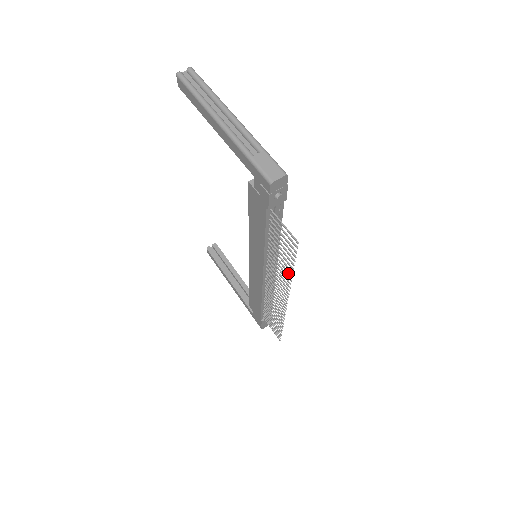
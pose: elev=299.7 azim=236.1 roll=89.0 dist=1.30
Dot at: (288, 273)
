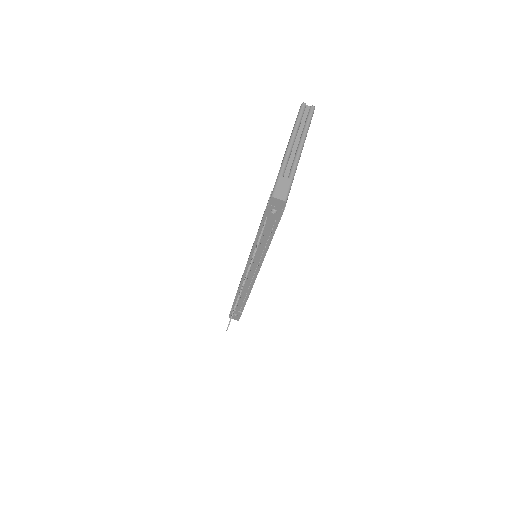
Dot at: occluded
